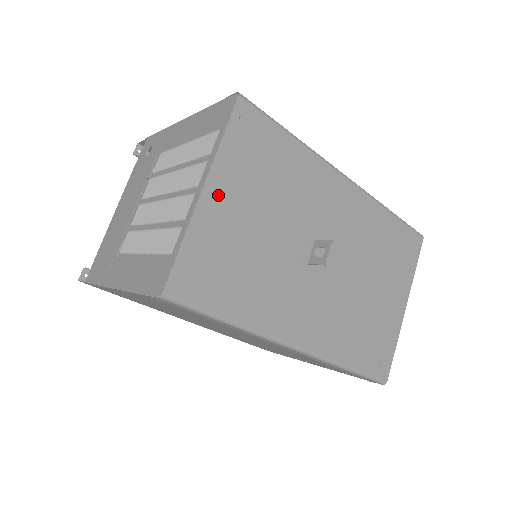
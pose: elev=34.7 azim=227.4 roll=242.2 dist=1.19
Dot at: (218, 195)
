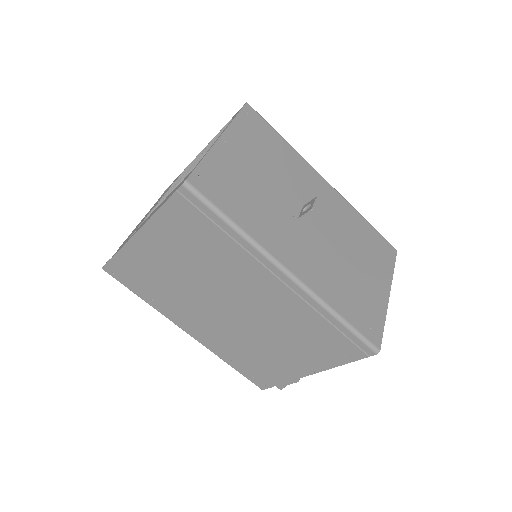
Dot at: (230, 145)
